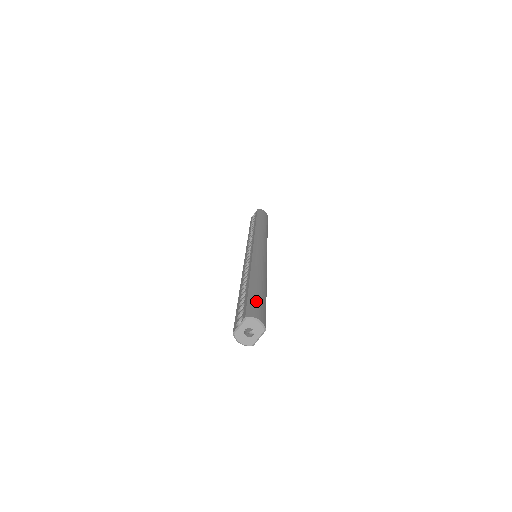
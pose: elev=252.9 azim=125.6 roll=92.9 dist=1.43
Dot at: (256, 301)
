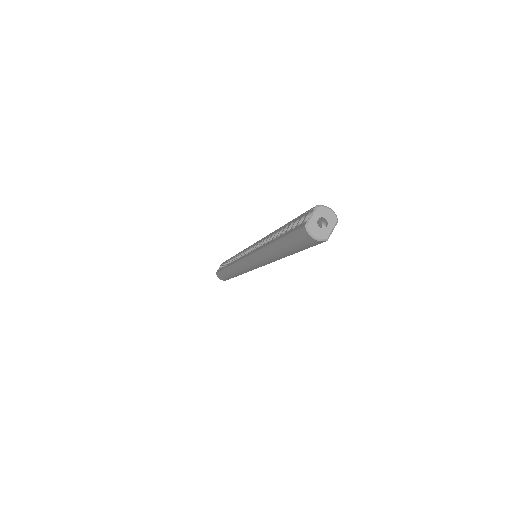
Dot at: occluded
